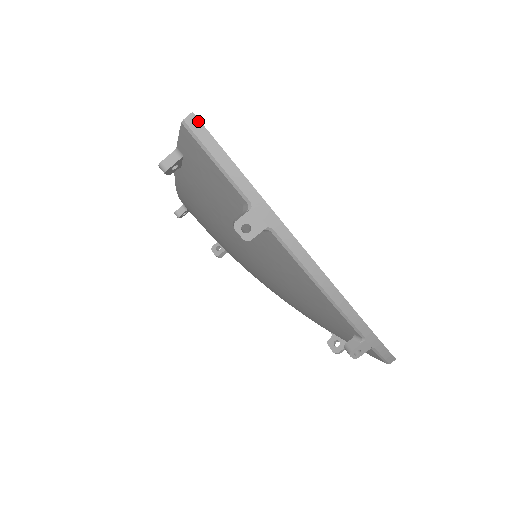
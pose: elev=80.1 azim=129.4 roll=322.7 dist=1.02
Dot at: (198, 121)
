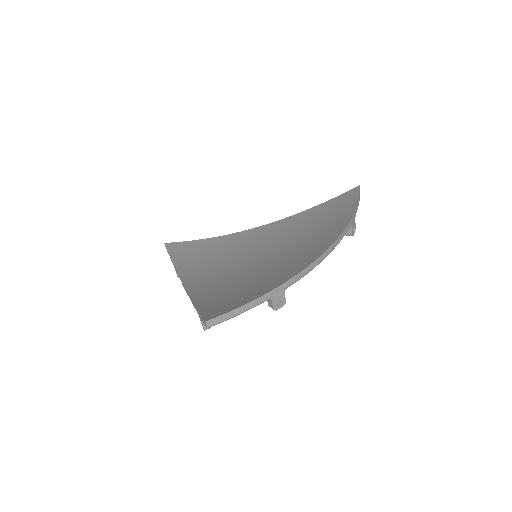
Dot at: (212, 320)
